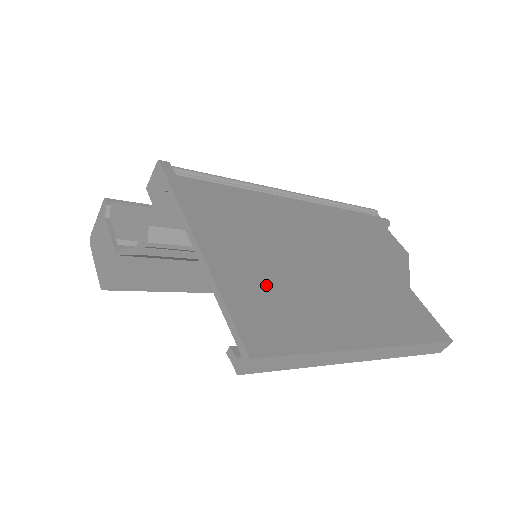
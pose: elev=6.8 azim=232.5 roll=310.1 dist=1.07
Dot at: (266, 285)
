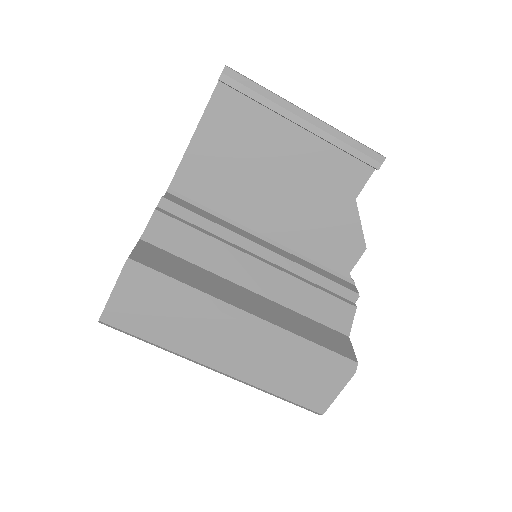
Dot at: (235, 129)
